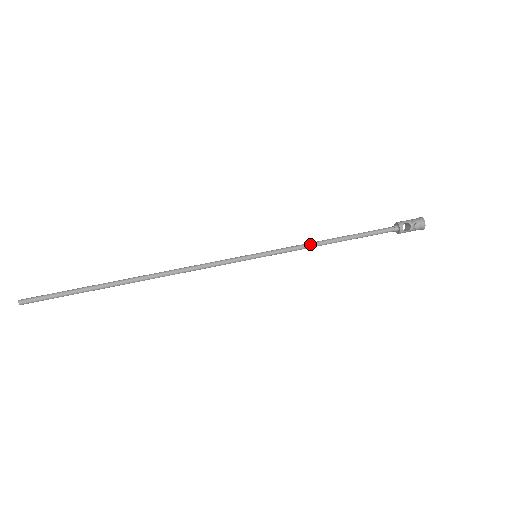
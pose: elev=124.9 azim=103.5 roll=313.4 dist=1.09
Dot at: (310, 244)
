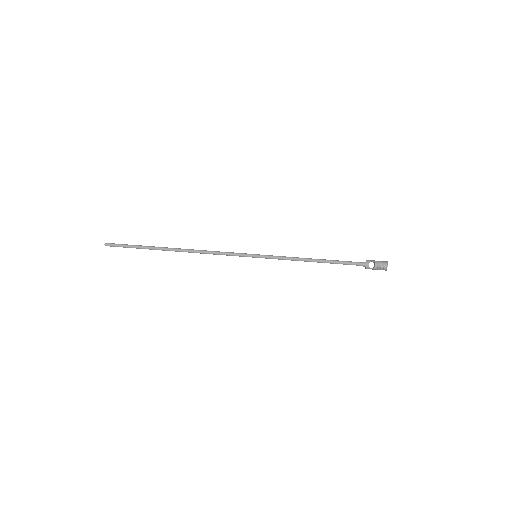
Dot at: (296, 258)
